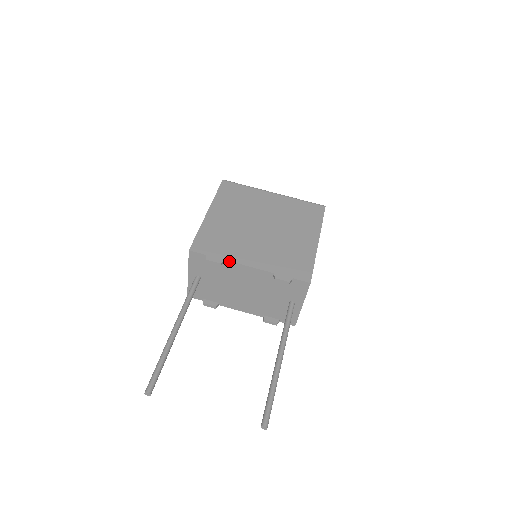
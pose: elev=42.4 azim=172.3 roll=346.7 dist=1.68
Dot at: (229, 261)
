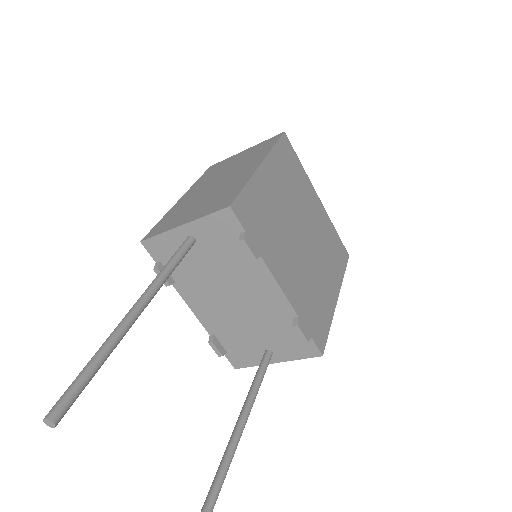
Dot at: (265, 262)
